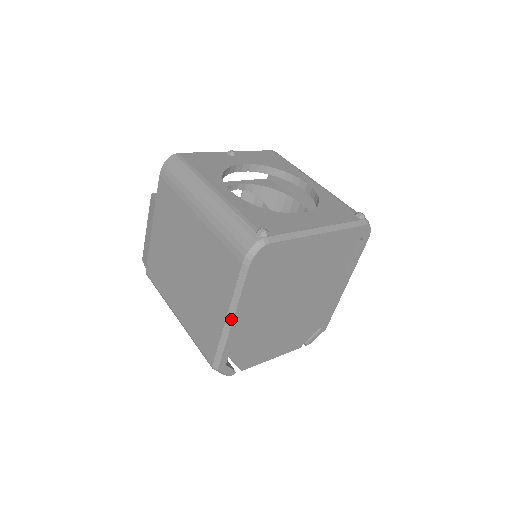
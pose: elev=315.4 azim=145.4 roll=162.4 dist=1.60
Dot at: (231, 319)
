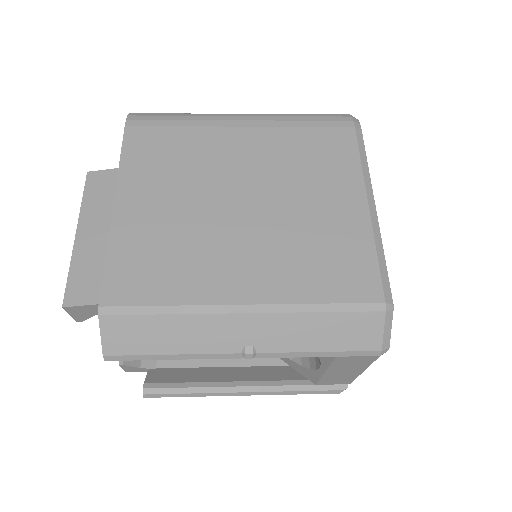
Dot at: (373, 203)
